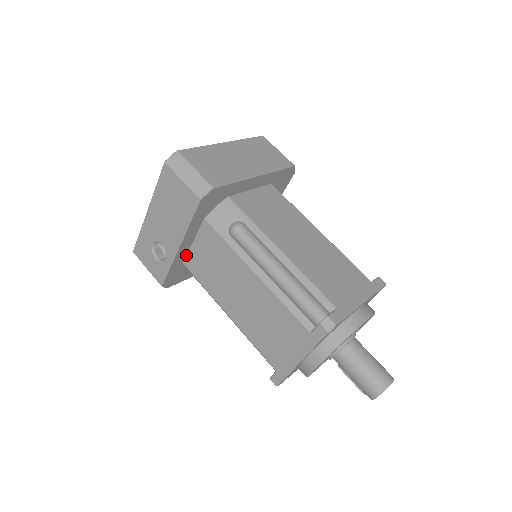
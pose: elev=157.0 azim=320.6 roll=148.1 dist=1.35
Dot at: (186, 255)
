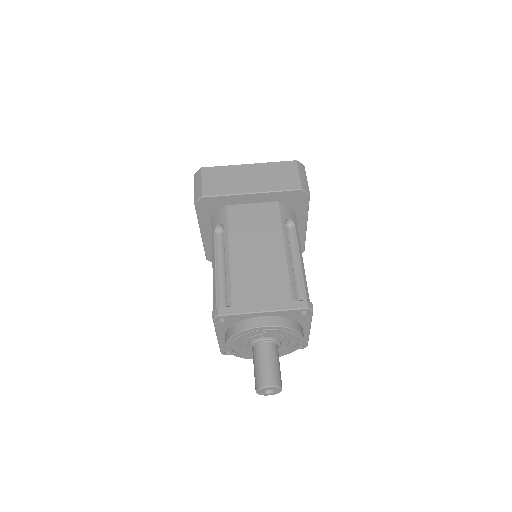
Dot at: occluded
